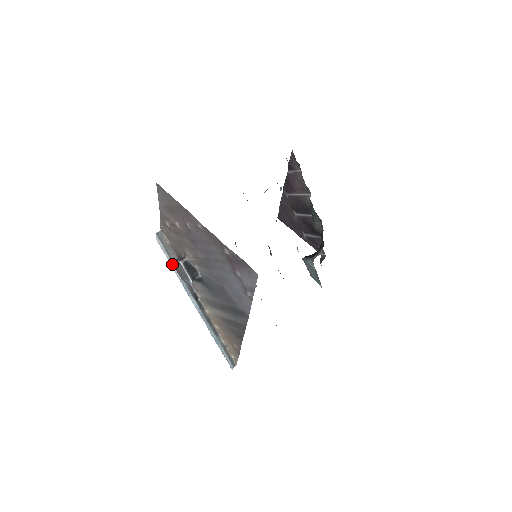
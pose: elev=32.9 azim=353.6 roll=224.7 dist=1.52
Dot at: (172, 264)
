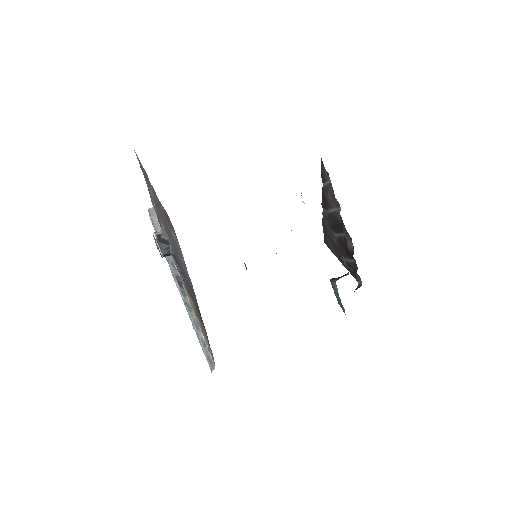
Dot at: occluded
